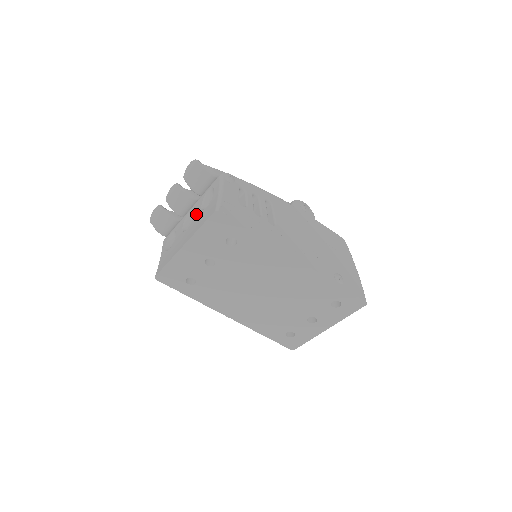
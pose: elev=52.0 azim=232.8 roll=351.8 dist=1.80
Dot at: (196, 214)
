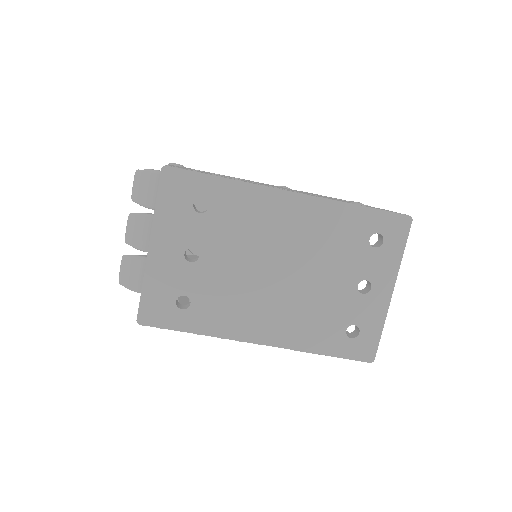
Dot at: occluded
